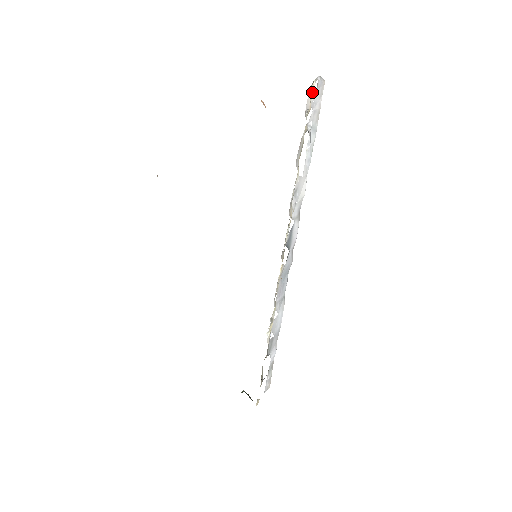
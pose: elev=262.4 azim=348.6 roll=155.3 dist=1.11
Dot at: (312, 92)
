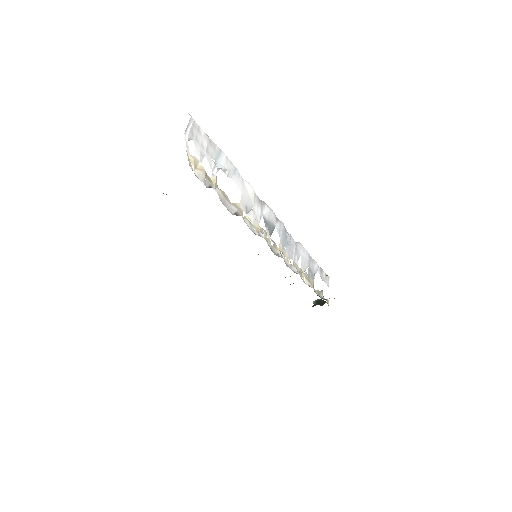
Dot at: (194, 162)
